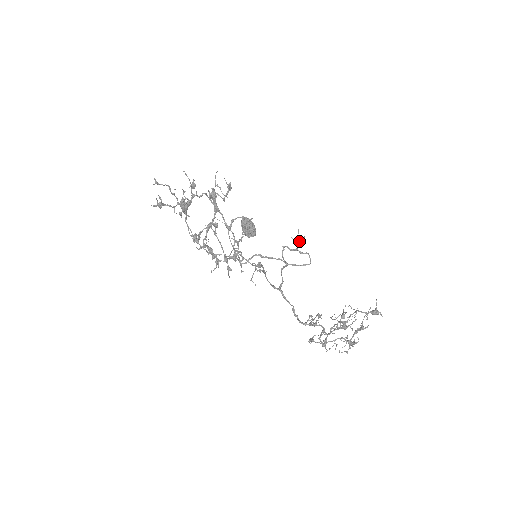
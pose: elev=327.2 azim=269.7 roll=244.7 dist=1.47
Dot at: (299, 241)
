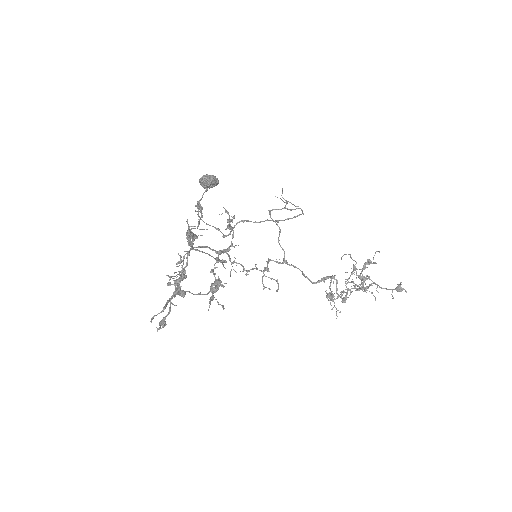
Dot at: (287, 202)
